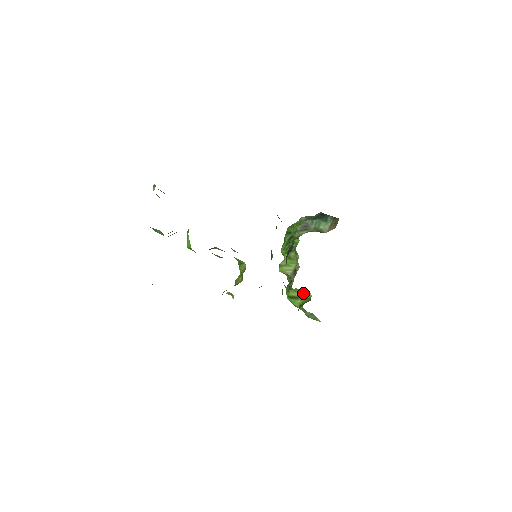
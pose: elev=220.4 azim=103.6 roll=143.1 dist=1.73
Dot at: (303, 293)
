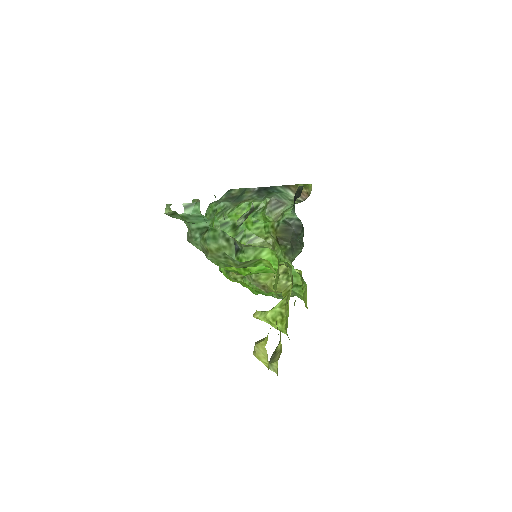
Dot at: occluded
